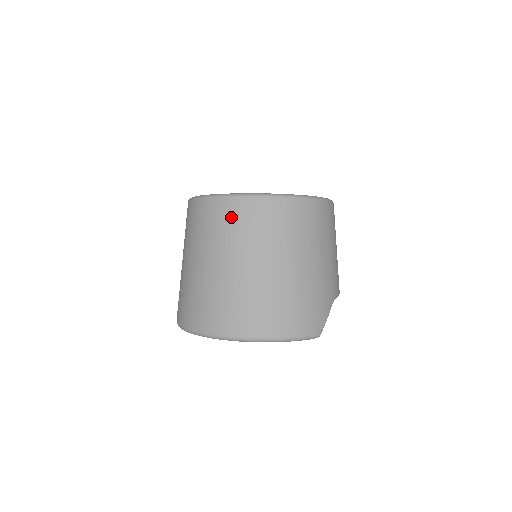
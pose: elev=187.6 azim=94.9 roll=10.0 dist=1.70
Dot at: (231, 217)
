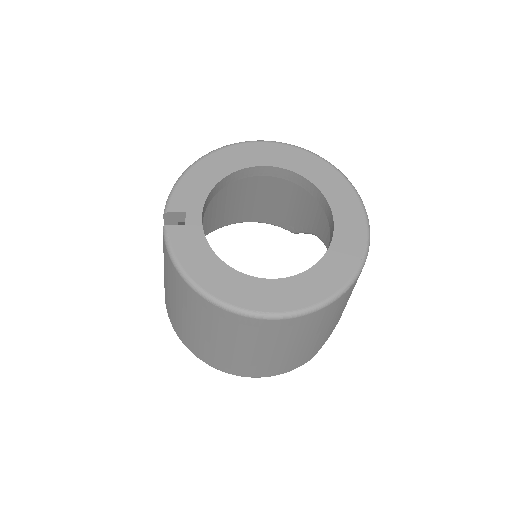
Dot at: (224, 322)
